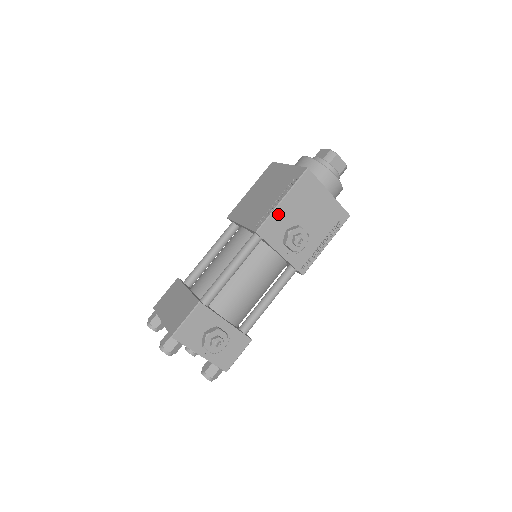
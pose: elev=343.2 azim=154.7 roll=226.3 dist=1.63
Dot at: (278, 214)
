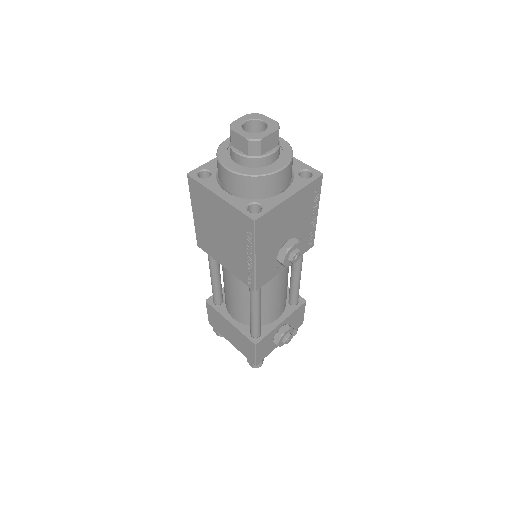
Dot at: (260, 266)
